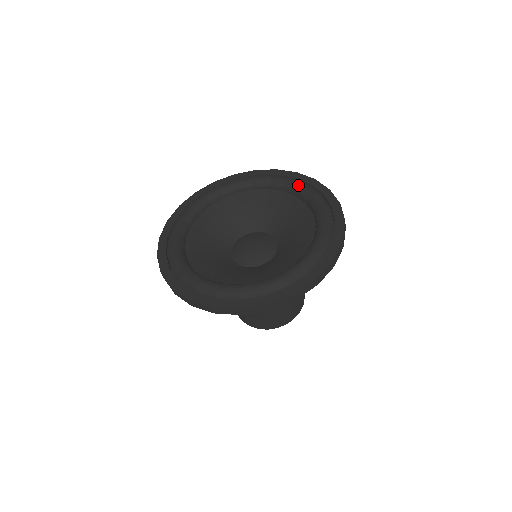
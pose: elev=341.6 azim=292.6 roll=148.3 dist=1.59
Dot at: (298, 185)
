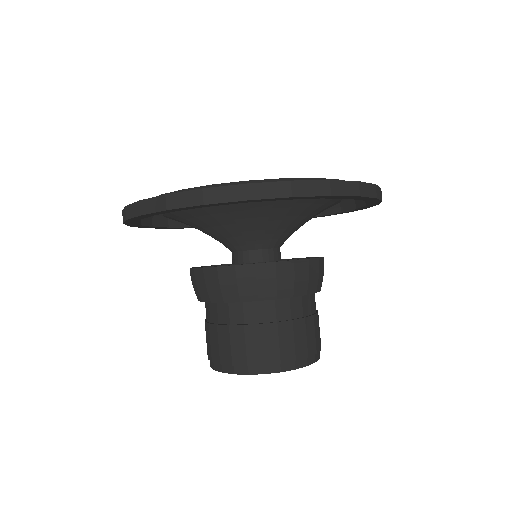
Dot at: occluded
